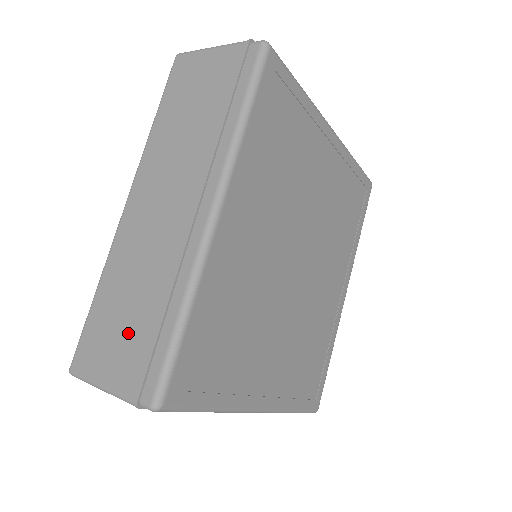
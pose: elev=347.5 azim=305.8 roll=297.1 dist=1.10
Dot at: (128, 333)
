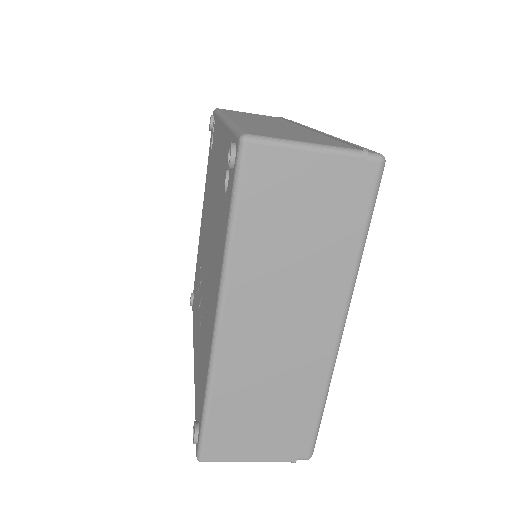
Dot at: (307, 137)
